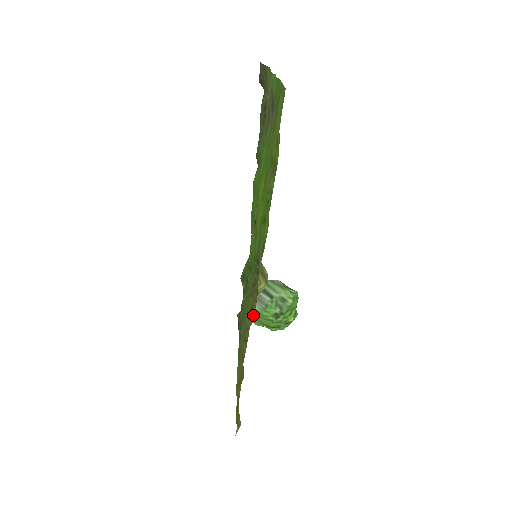
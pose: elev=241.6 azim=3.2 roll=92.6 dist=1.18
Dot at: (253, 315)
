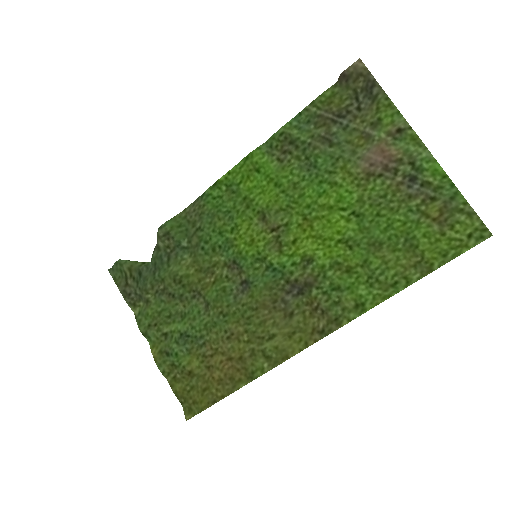
Dot at: (290, 340)
